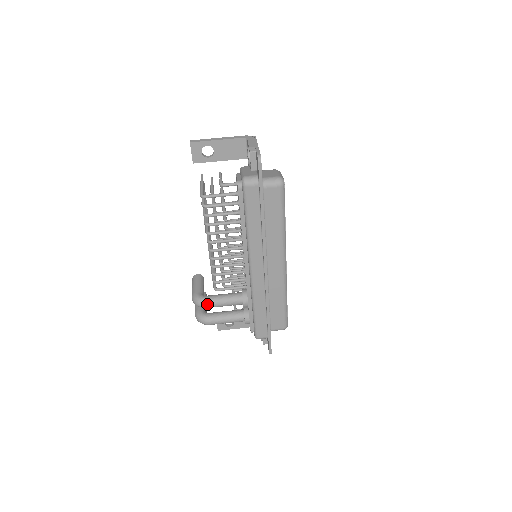
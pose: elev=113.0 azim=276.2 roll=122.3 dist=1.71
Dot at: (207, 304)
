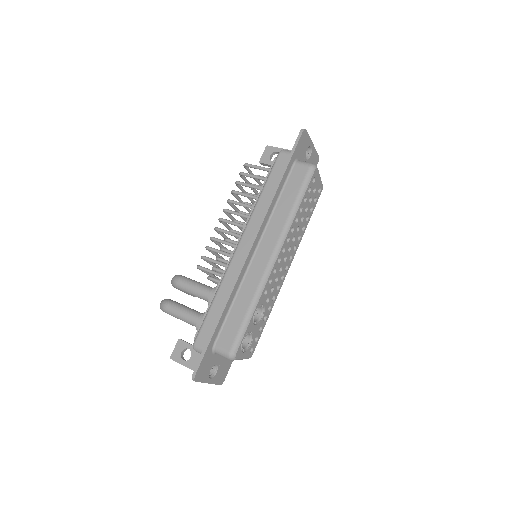
Dot at: (180, 279)
